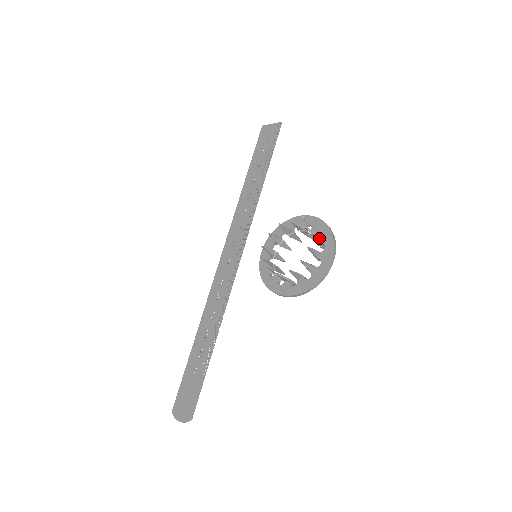
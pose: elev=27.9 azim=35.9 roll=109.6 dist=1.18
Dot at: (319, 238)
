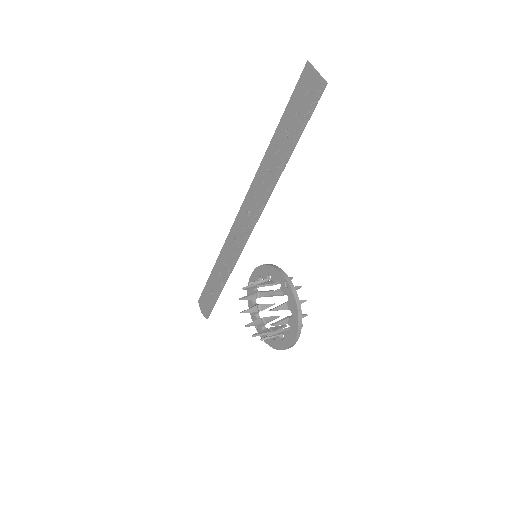
Dot at: (289, 318)
